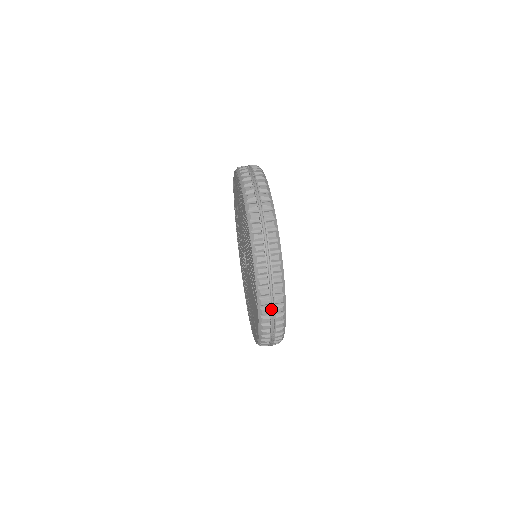
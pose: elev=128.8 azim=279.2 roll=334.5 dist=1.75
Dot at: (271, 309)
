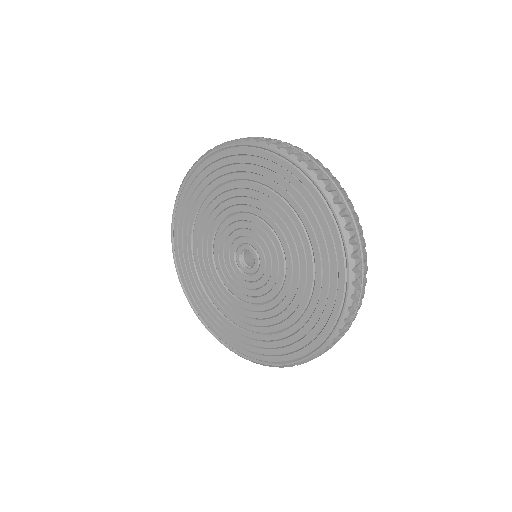
Dot at: (350, 215)
